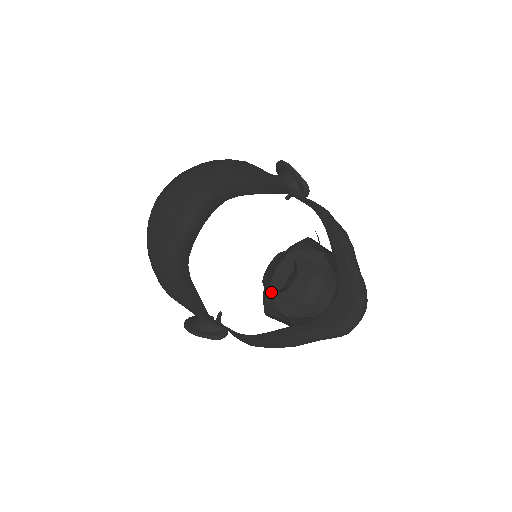
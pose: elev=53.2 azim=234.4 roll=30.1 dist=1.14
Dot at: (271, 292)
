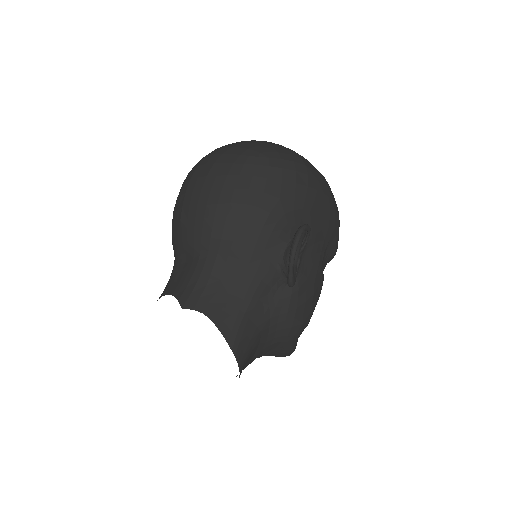
Dot at: occluded
